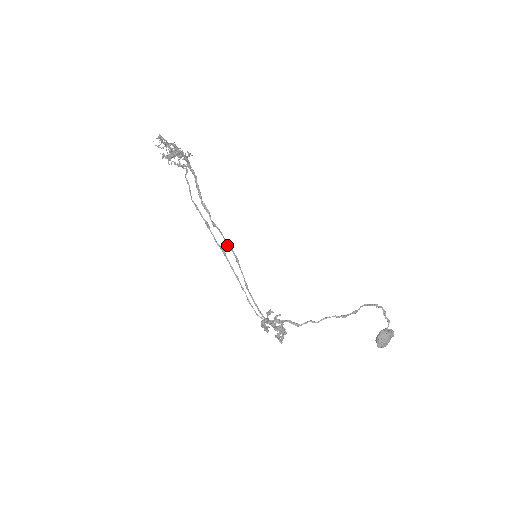
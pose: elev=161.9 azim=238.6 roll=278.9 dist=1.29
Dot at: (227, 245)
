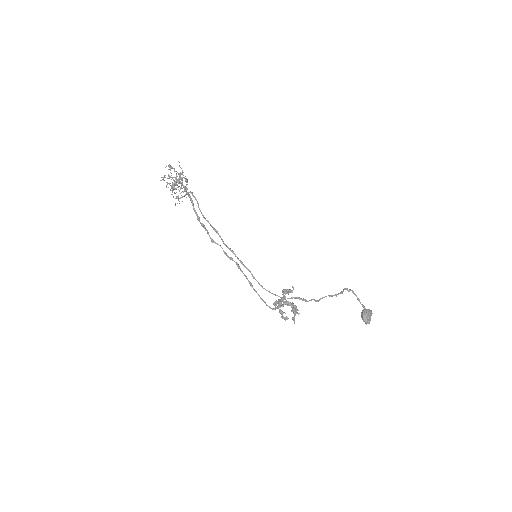
Dot at: (227, 255)
